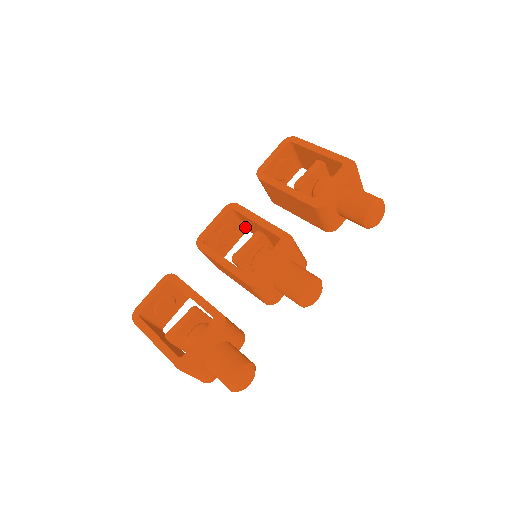
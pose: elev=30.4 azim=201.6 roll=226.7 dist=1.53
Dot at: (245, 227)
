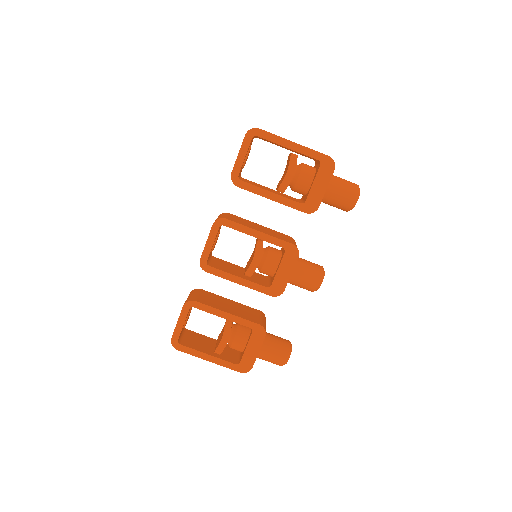
Dot at: occluded
